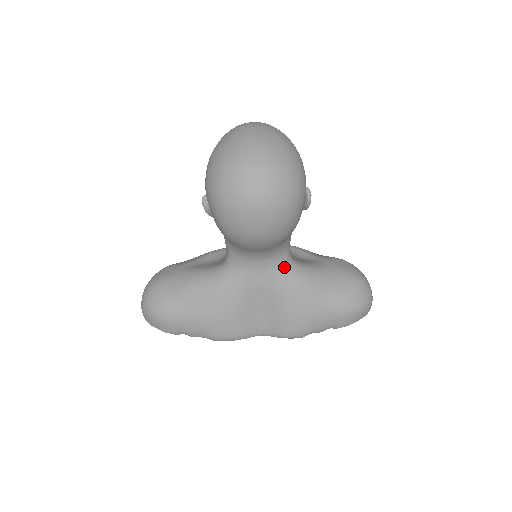
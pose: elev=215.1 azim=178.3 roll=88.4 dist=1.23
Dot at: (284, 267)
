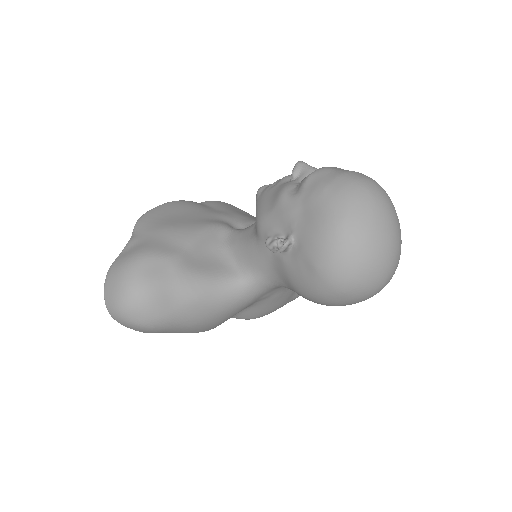
Dot at: occluded
